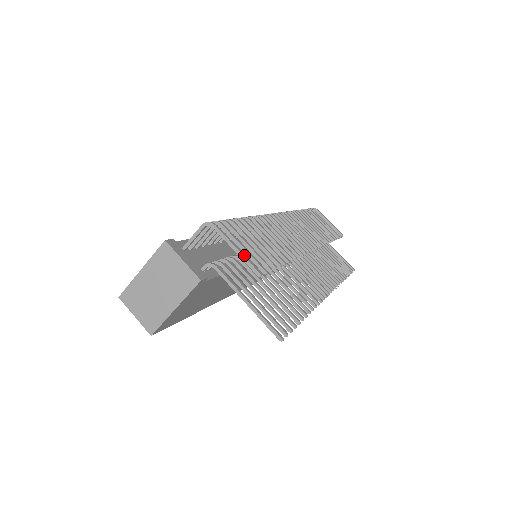
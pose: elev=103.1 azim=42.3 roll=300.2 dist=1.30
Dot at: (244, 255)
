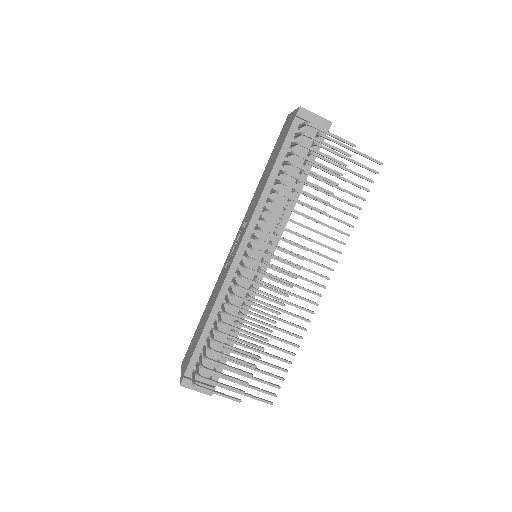
Dot at: (225, 396)
